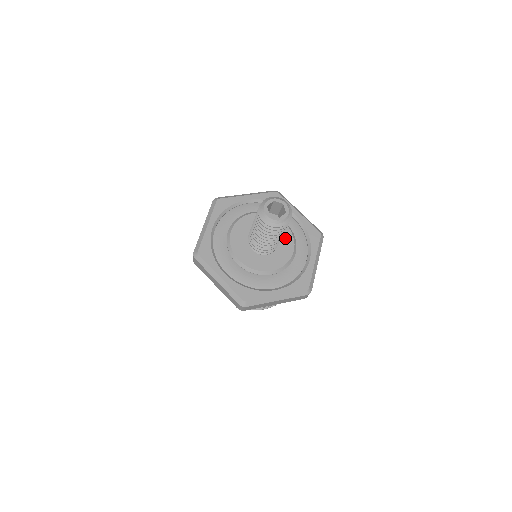
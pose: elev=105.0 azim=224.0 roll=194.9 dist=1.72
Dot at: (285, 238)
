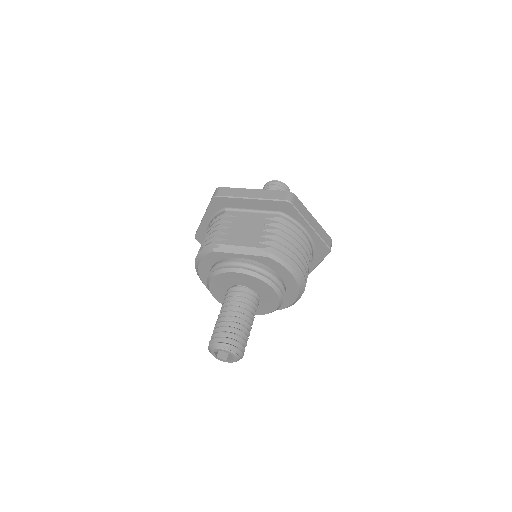
Dot at: occluded
